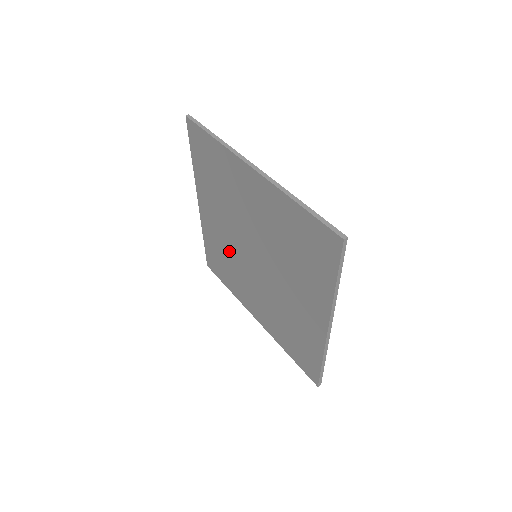
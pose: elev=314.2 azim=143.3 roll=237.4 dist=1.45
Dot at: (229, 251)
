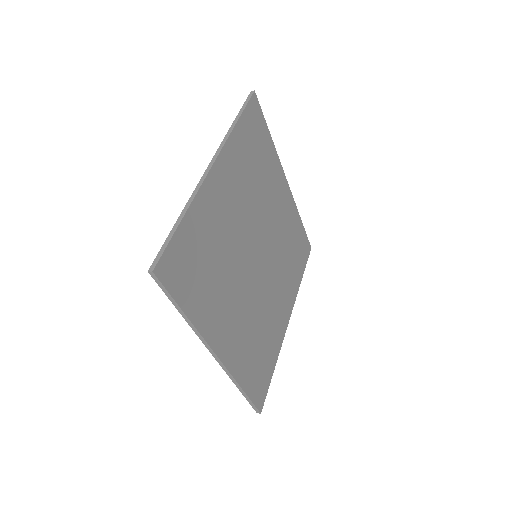
Dot at: occluded
